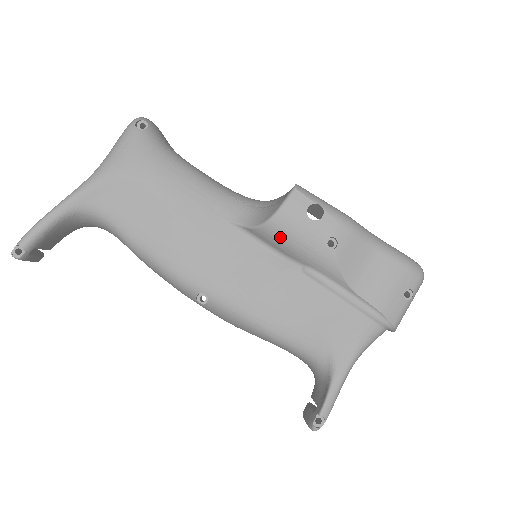
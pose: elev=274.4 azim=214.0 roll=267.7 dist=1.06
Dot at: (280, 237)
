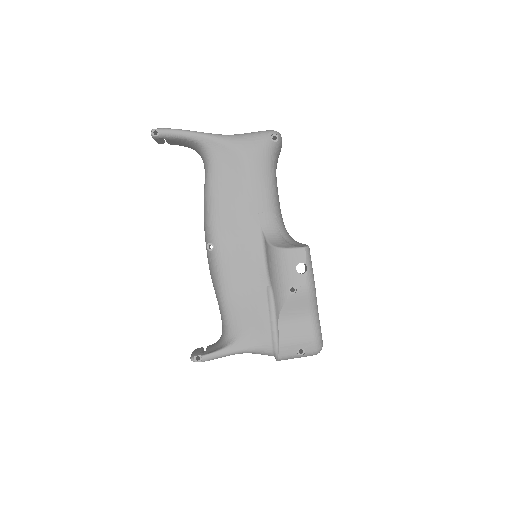
Dot at: (274, 261)
